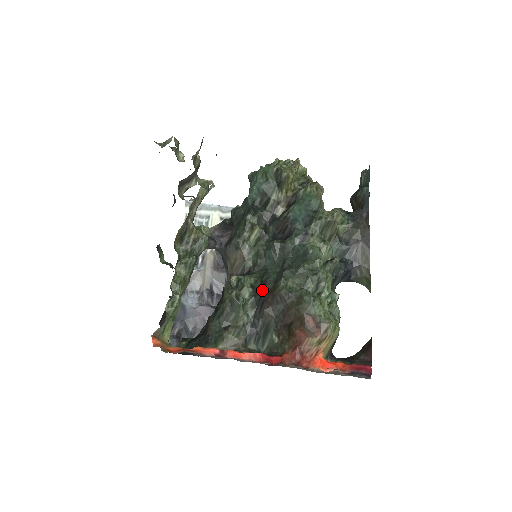
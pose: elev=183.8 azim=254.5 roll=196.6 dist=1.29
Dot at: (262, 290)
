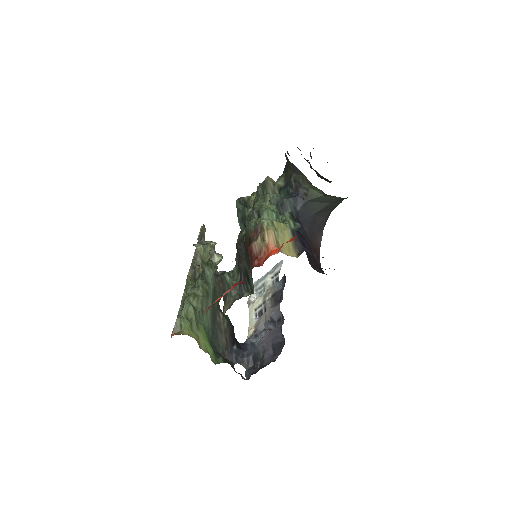
Dot at: occluded
